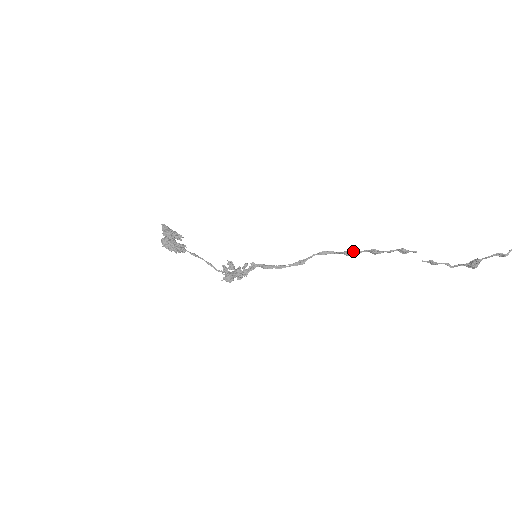
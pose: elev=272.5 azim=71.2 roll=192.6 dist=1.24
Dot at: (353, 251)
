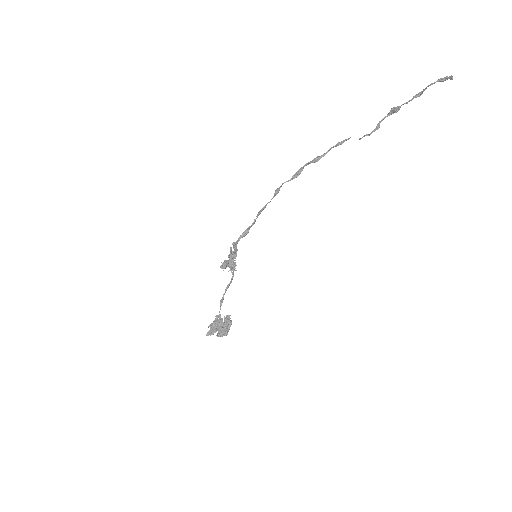
Dot at: (300, 173)
